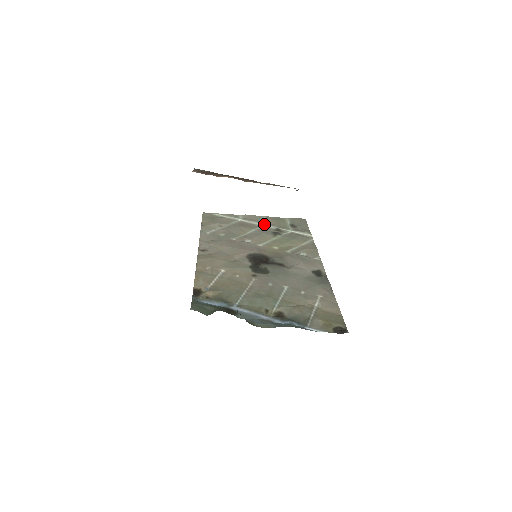
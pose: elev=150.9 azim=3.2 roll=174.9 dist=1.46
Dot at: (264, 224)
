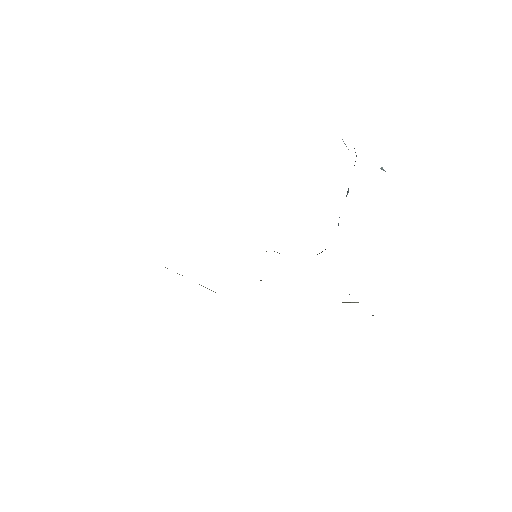
Dot at: occluded
